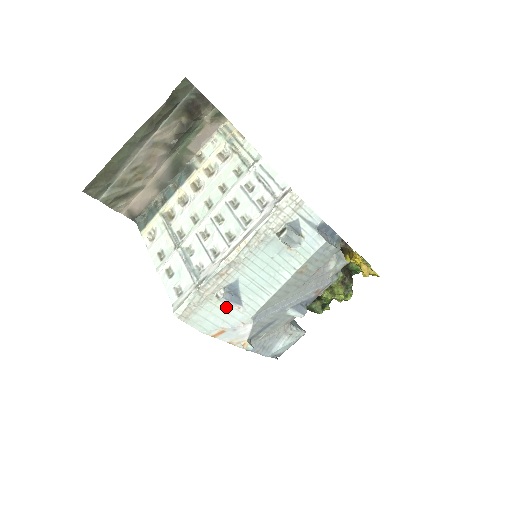
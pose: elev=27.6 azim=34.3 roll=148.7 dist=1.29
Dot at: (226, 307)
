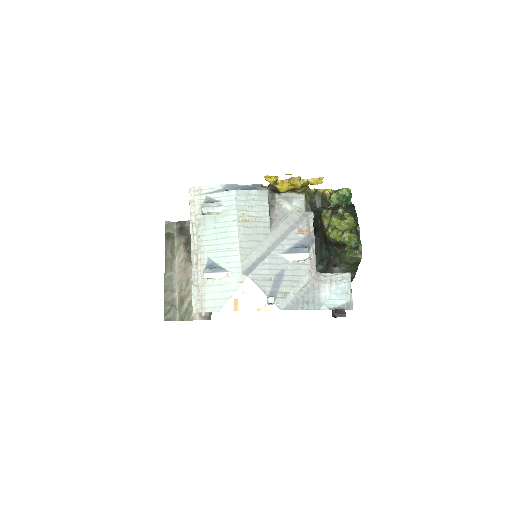
Dot at: (219, 281)
